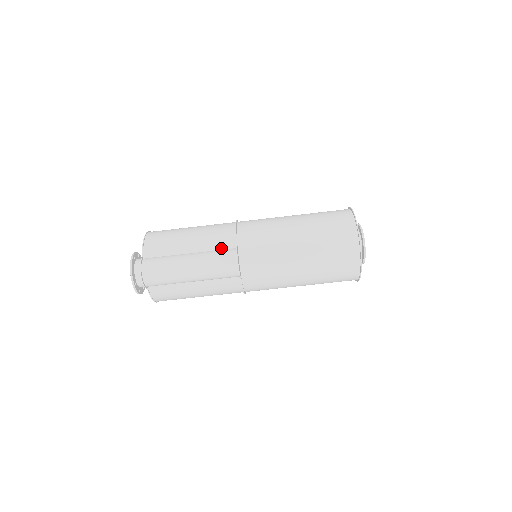
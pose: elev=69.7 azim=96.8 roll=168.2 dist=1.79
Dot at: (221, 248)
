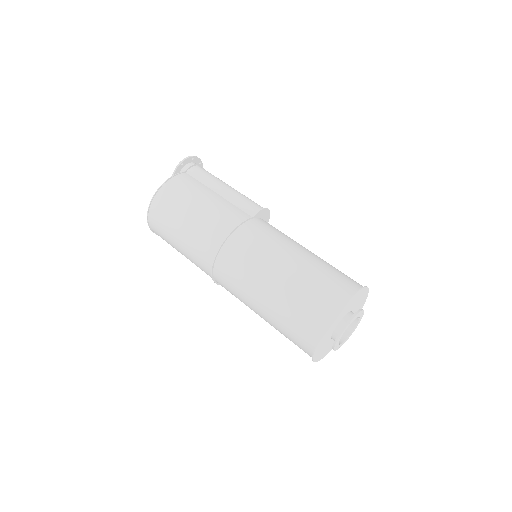
Dot at: occluded
